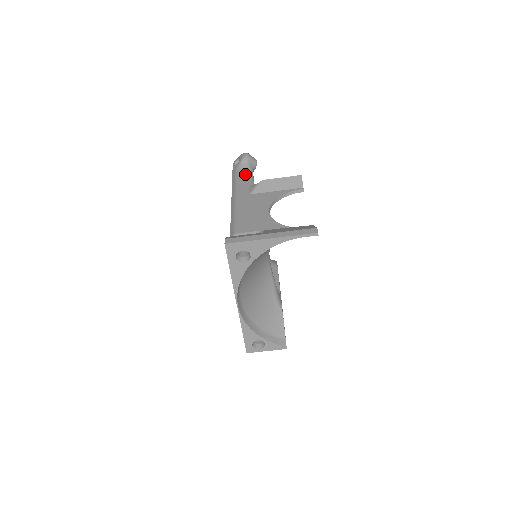
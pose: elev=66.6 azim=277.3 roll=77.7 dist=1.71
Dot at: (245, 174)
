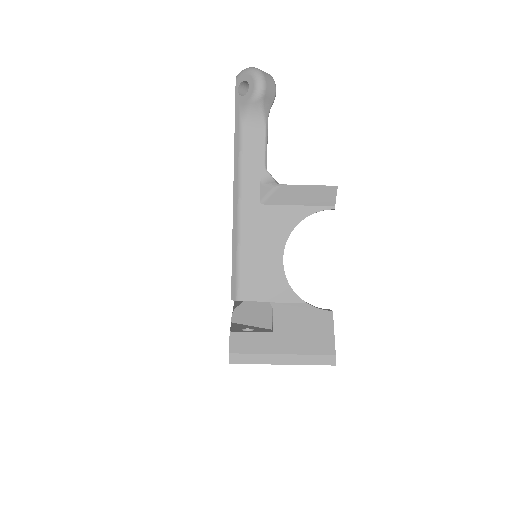
Dot at: (255, 137)
